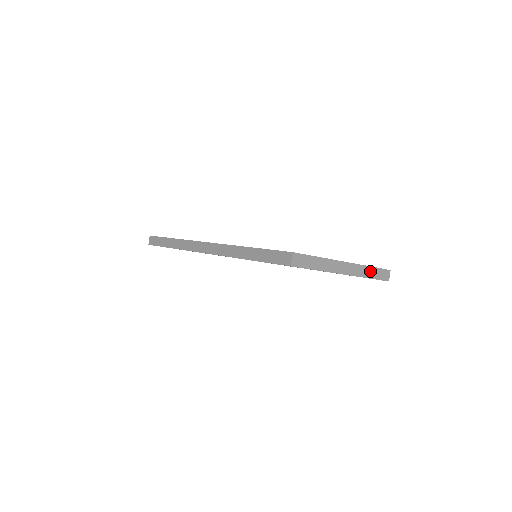
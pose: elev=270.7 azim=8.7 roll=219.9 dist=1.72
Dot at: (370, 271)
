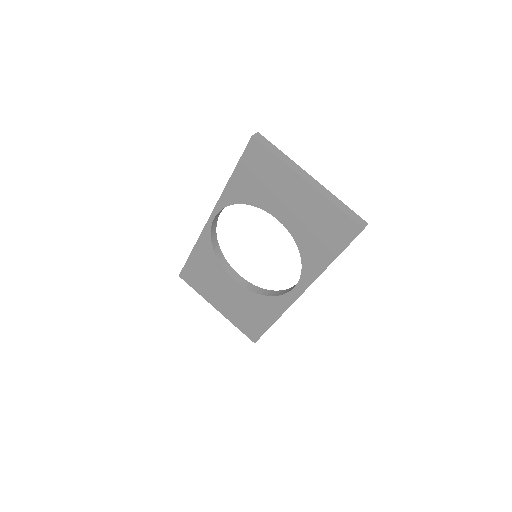
Dot at: (339, 203)
